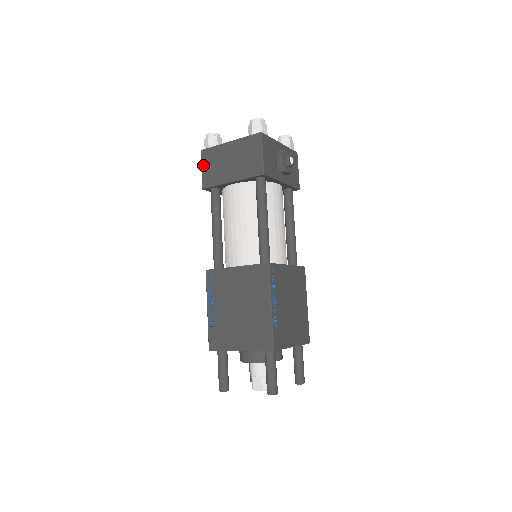
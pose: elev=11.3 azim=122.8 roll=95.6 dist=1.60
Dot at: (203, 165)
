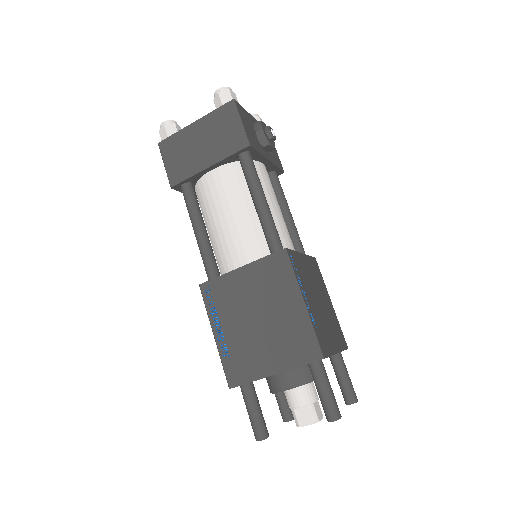
Dot at: (165, 159)
